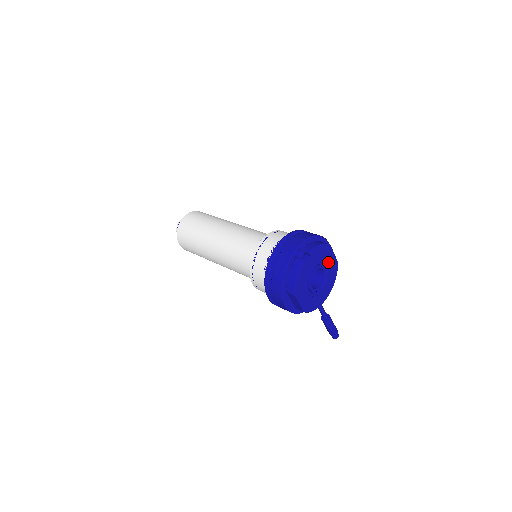
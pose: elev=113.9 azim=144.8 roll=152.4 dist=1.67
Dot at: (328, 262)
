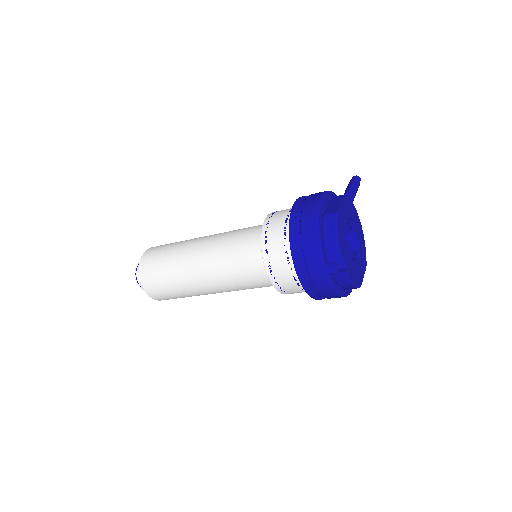
Dot at: (344, 218)
